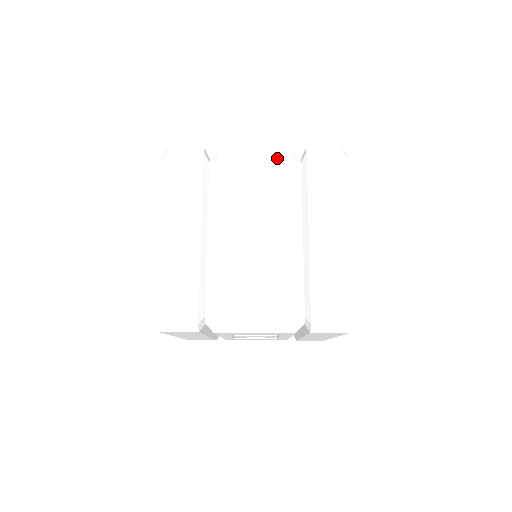
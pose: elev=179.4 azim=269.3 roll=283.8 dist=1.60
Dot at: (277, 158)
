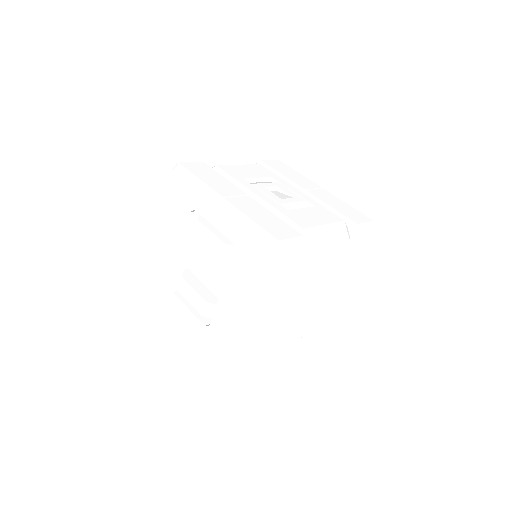
Dot at: (341, 237)
